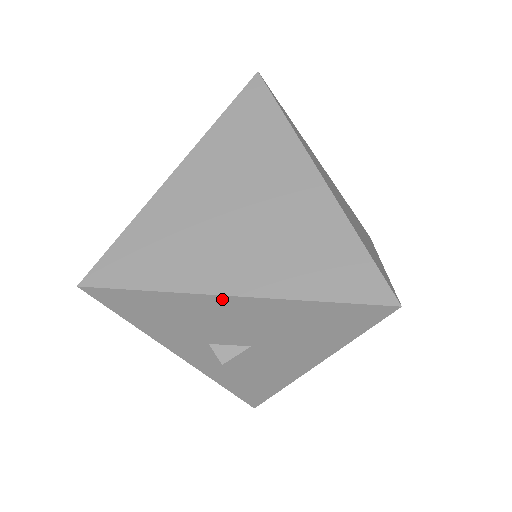
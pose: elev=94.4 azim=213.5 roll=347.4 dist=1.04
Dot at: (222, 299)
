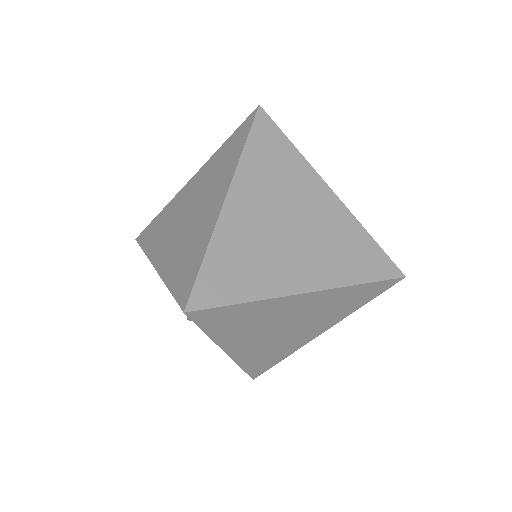
Dot at: occluded
